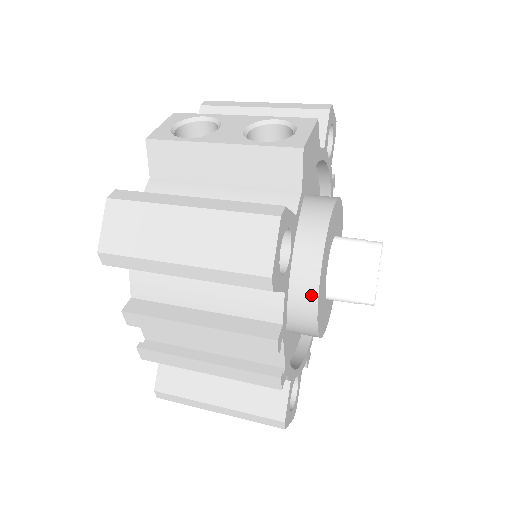
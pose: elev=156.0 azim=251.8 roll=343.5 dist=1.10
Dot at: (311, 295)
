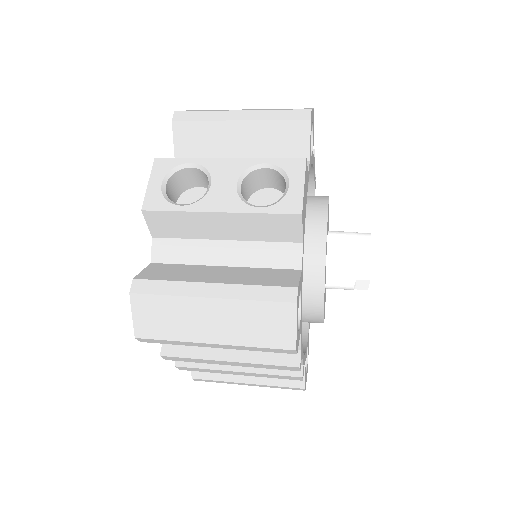
Dot at: (317, 308)
